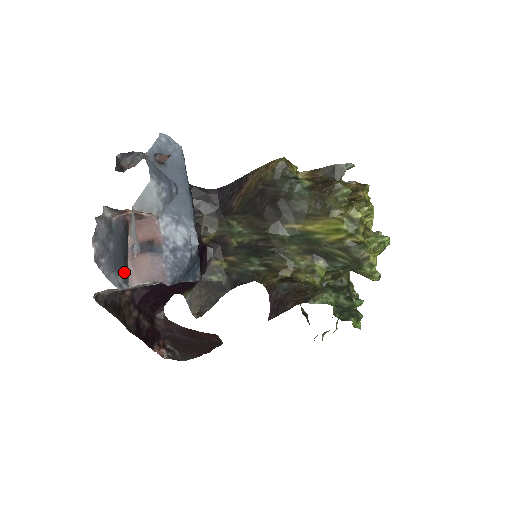
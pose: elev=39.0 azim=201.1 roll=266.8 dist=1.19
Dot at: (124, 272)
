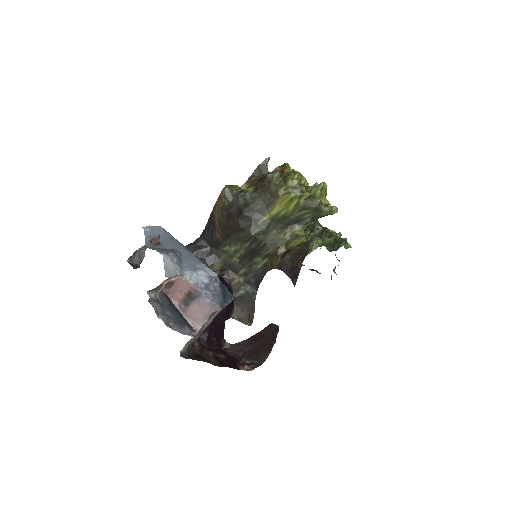
Dot at: (187, 325)
